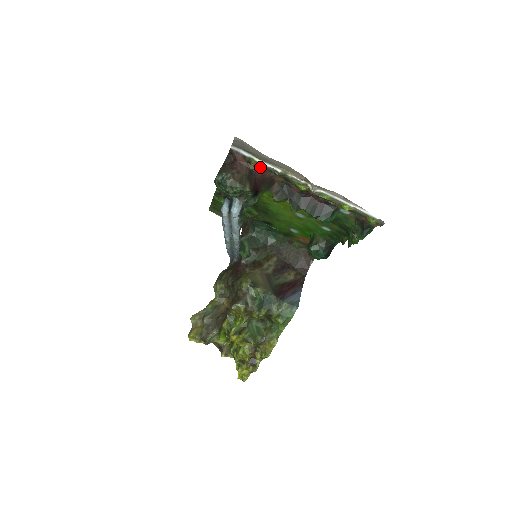
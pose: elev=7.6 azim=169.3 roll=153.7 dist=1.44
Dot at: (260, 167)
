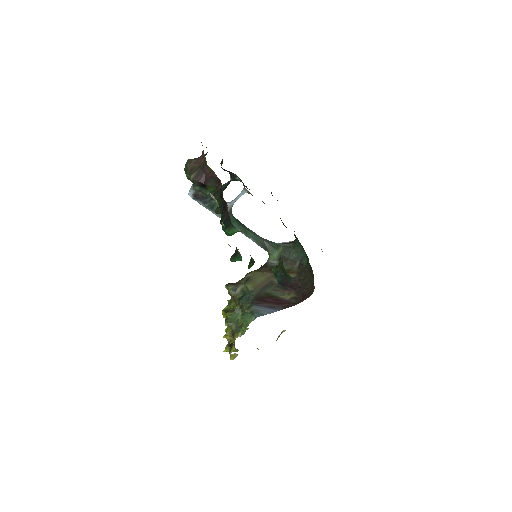
Dot at: (207, 165)
